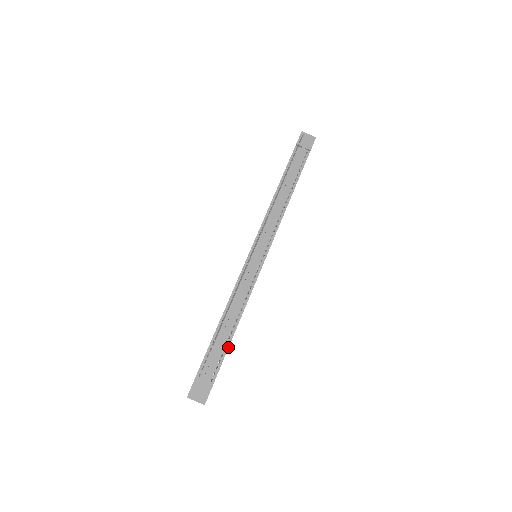
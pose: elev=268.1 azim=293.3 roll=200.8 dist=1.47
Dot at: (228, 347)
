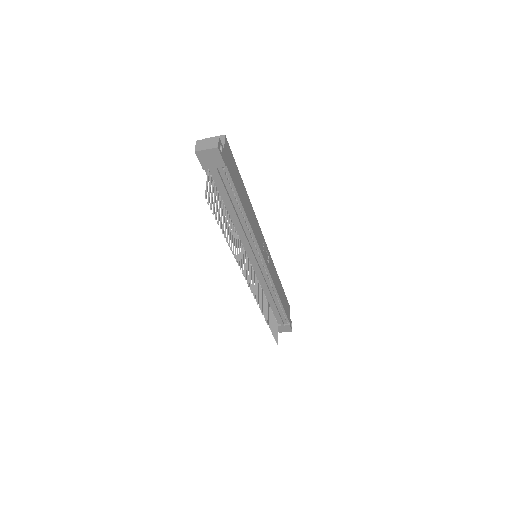
Dot at: (284, 309)
